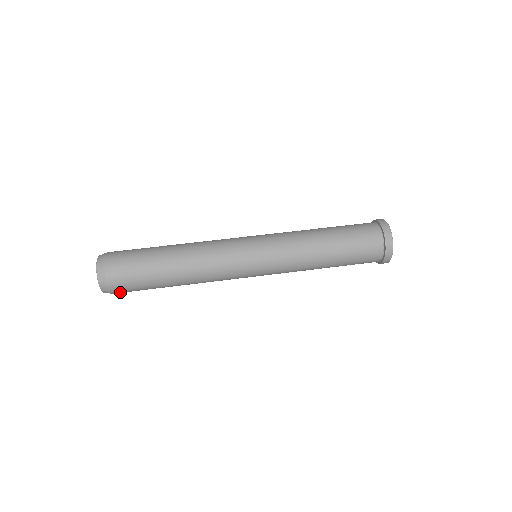
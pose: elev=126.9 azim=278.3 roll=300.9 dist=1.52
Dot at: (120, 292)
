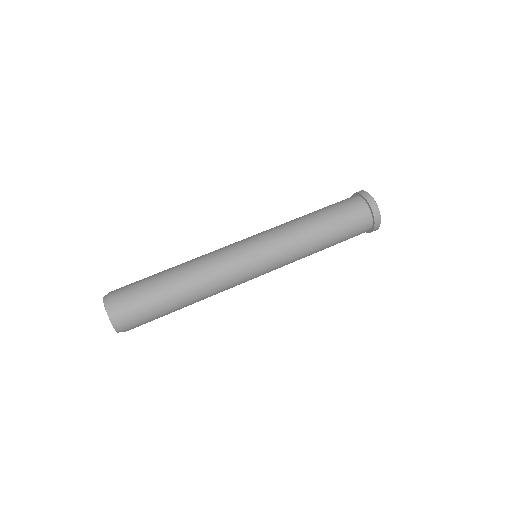
Dot at: occluded
